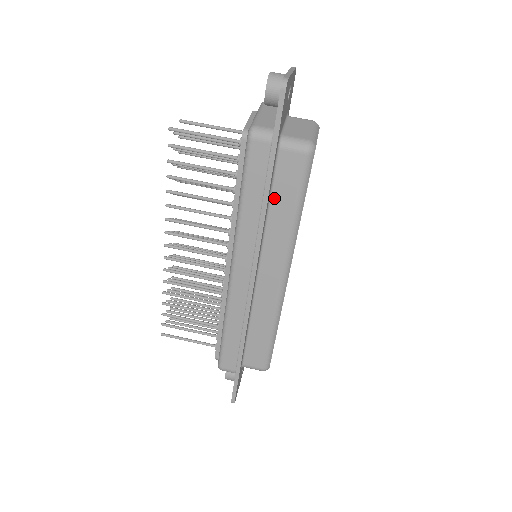
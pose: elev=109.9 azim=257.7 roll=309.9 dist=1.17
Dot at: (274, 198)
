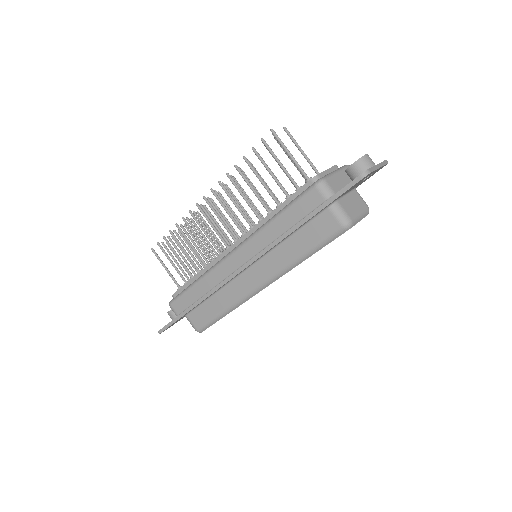
Dot at: (298, 234)
